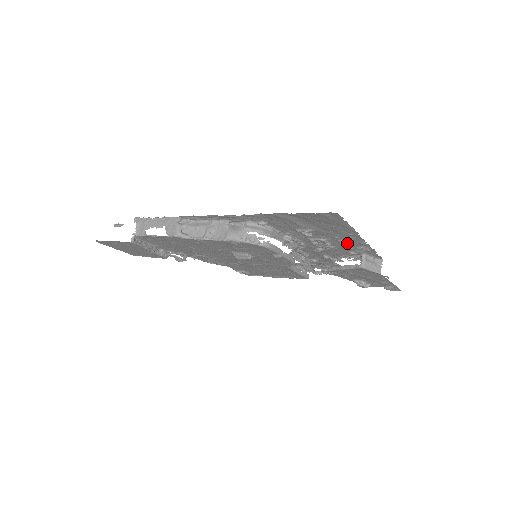
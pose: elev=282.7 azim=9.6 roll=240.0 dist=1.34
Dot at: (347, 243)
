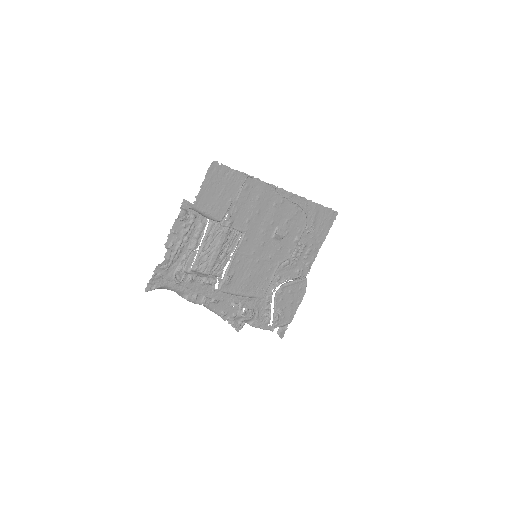
Dot at: (308, 255)
